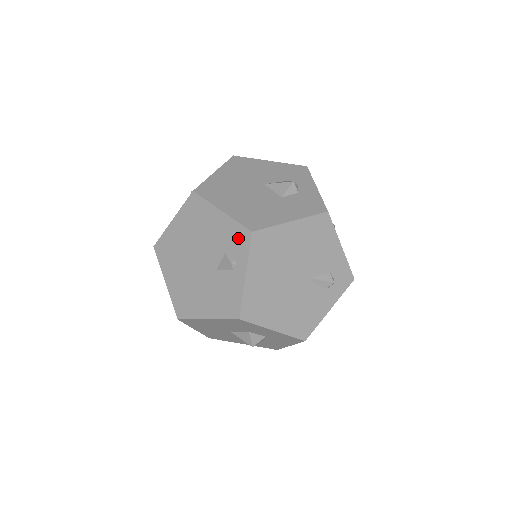
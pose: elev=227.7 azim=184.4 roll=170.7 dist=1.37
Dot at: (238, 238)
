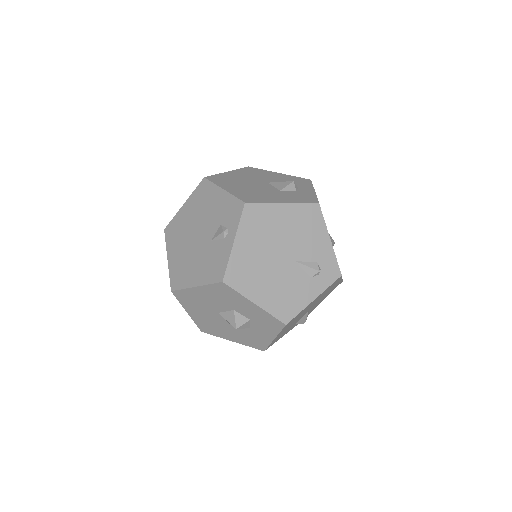
Dot at: (233, 210)
